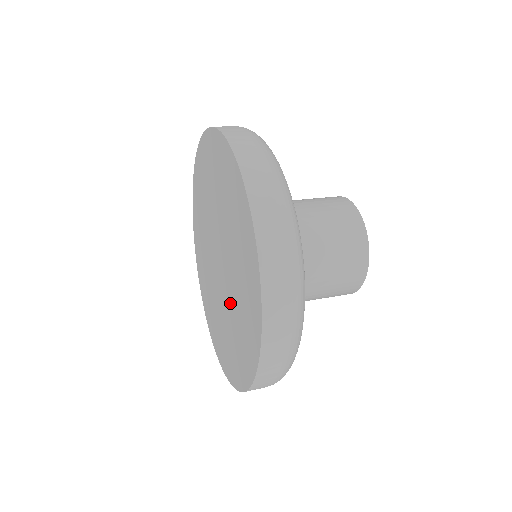
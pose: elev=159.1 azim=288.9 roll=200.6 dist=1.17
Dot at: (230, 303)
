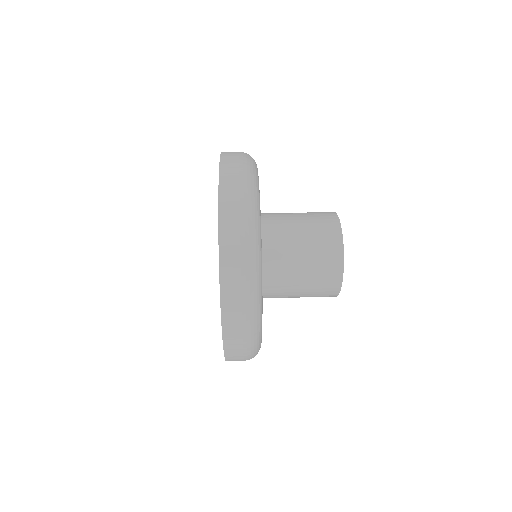
Dot at: occluded
